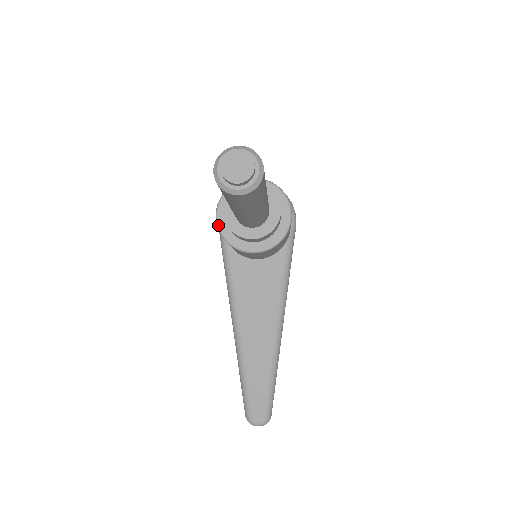
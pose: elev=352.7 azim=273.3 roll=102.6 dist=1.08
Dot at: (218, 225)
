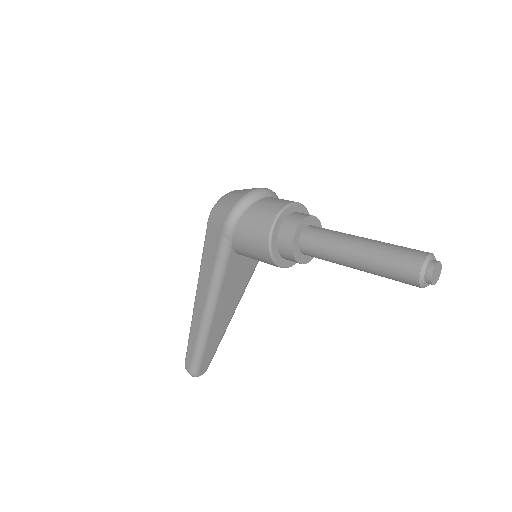
Dot at: (271, 249)
